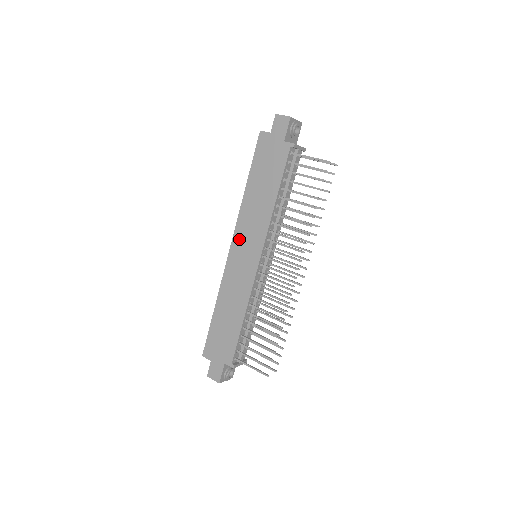
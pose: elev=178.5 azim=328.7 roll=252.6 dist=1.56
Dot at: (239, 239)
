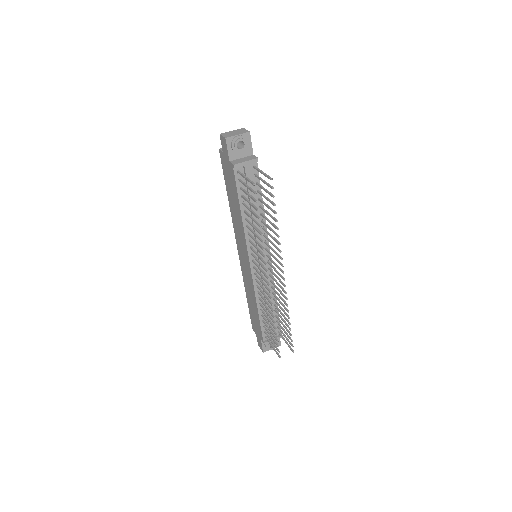
Dot at: (238, 243)
